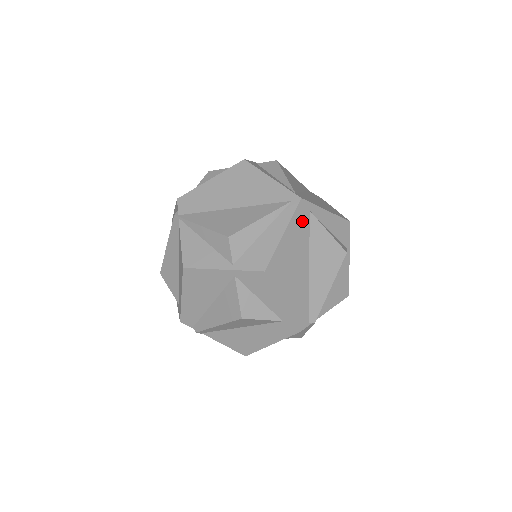
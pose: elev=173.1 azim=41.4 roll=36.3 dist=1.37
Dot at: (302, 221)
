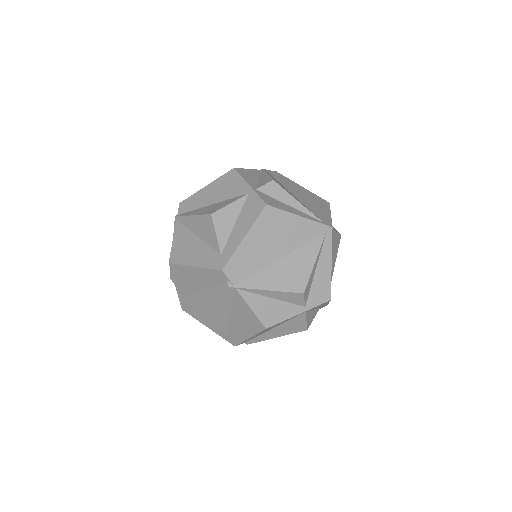
Dot at: occluded
